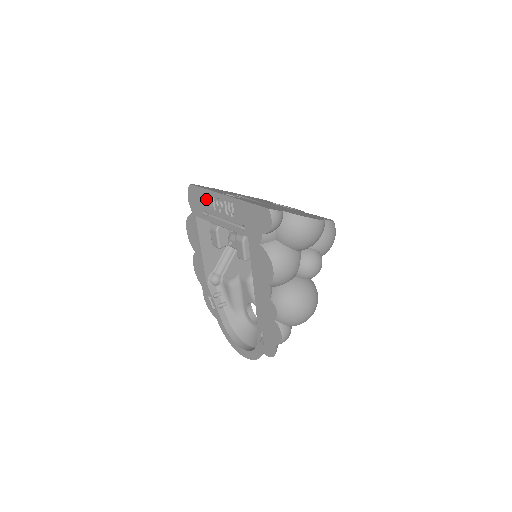
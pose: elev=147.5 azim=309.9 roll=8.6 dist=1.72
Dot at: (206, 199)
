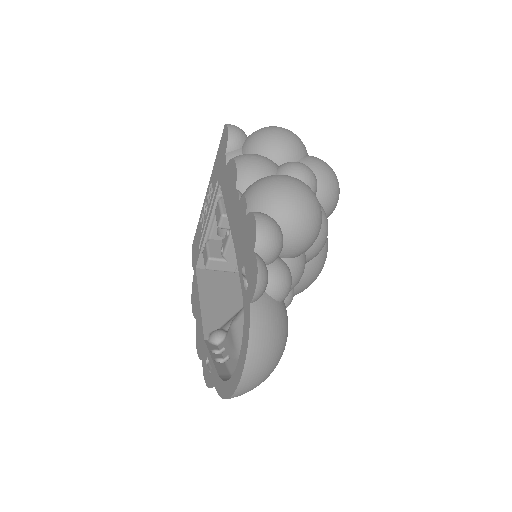
Dot at: (199, 228)
